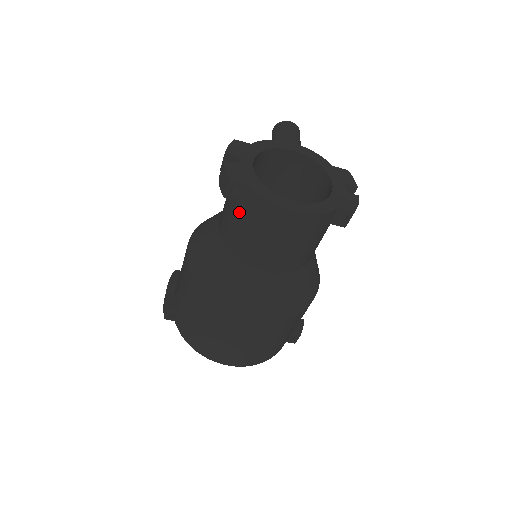
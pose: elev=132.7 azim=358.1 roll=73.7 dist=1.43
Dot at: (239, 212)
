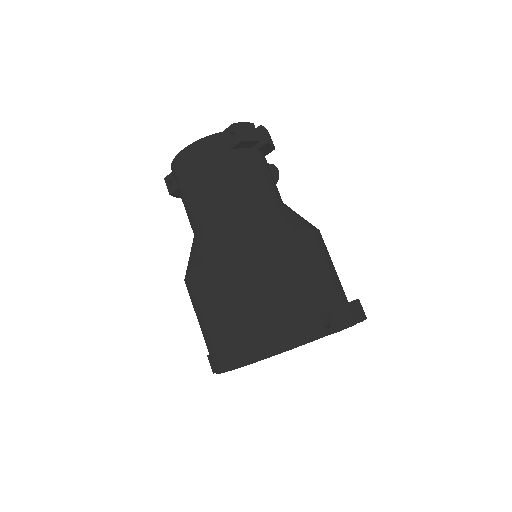
Dot at: occluded
